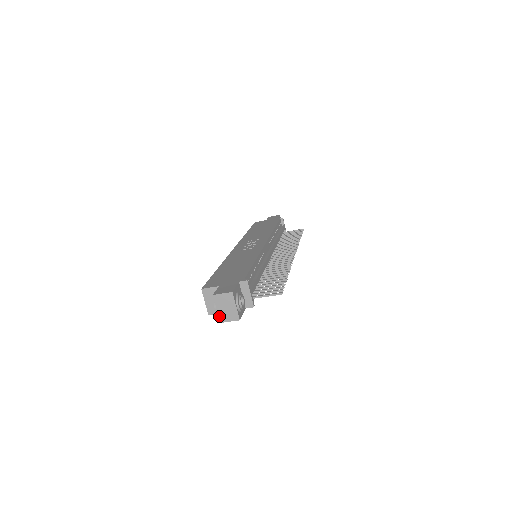
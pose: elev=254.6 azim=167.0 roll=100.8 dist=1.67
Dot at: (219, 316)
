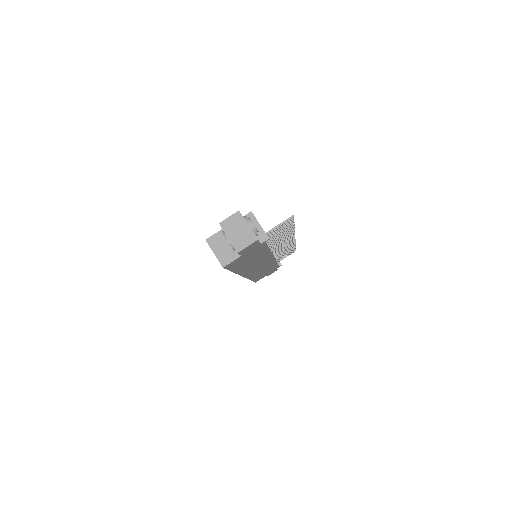
Dot at: (233, 245)
